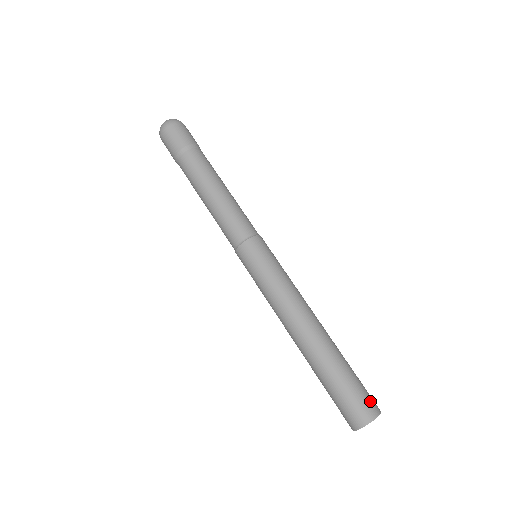
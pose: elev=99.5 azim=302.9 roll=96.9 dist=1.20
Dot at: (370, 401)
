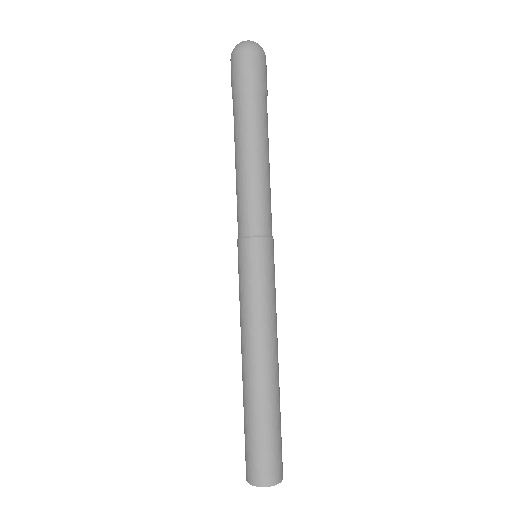
Dot at: (278, 466)
